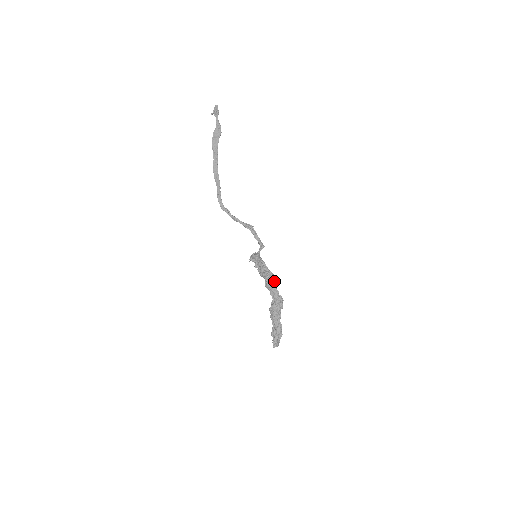
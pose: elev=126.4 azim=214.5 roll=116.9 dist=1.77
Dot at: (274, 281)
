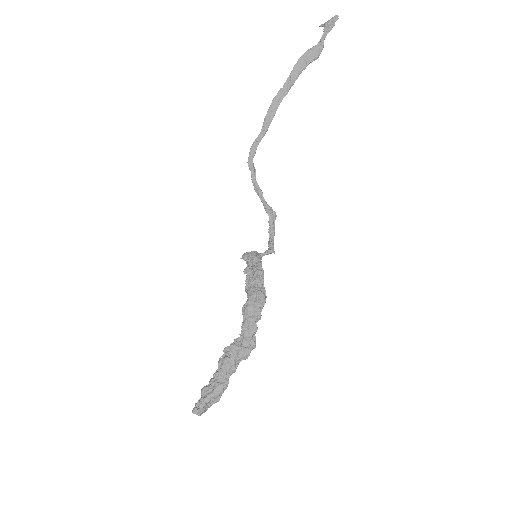
Dot at: (261, 309)
